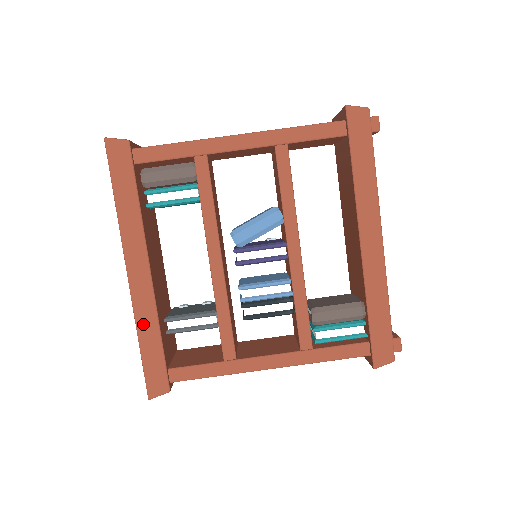
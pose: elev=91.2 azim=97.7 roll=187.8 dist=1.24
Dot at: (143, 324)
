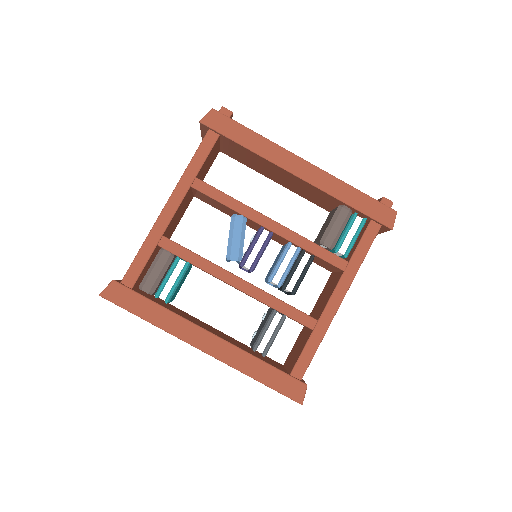
Dot at: (245, 367)
